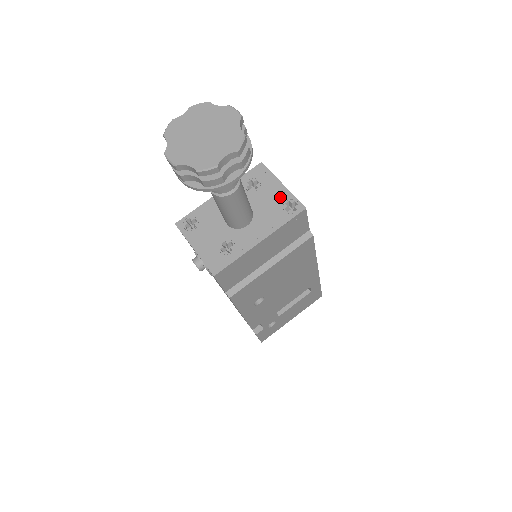
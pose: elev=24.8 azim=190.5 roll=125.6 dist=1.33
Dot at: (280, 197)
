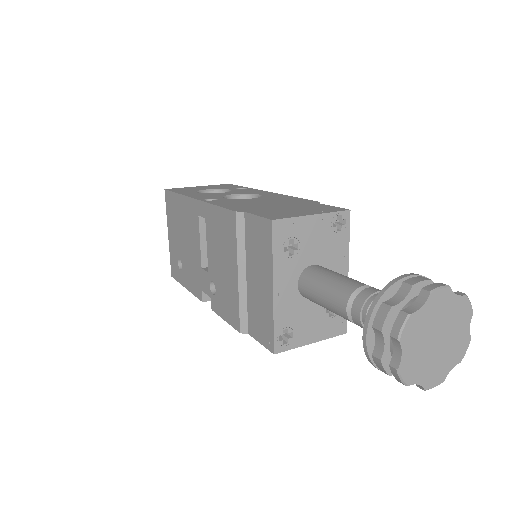
Dot at: (324, 228)
